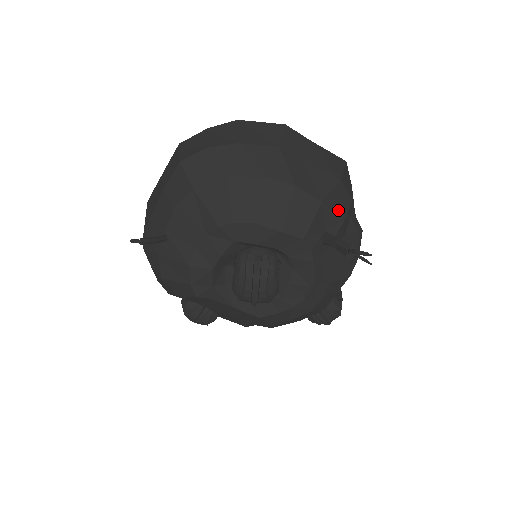
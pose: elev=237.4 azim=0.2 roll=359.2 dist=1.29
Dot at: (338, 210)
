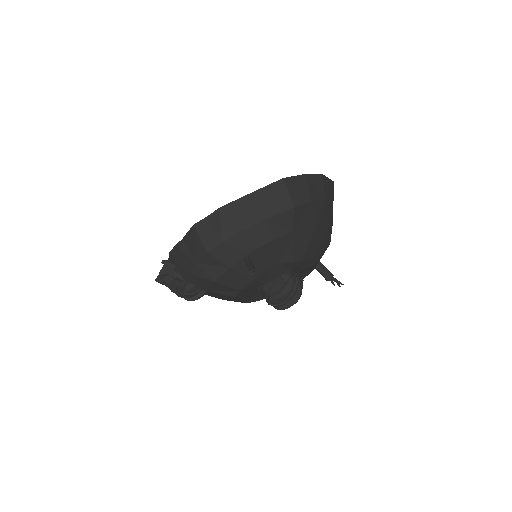
Dot at: occluded
